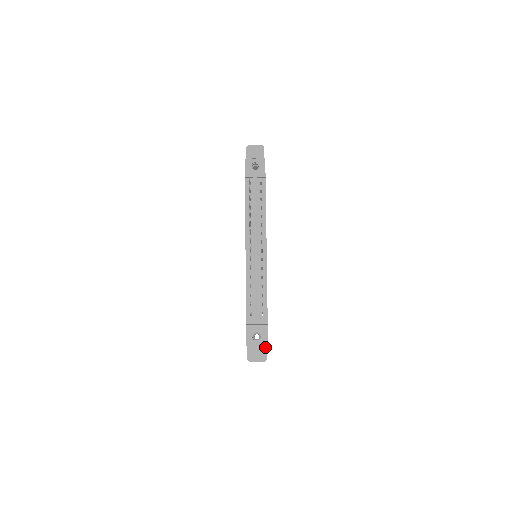
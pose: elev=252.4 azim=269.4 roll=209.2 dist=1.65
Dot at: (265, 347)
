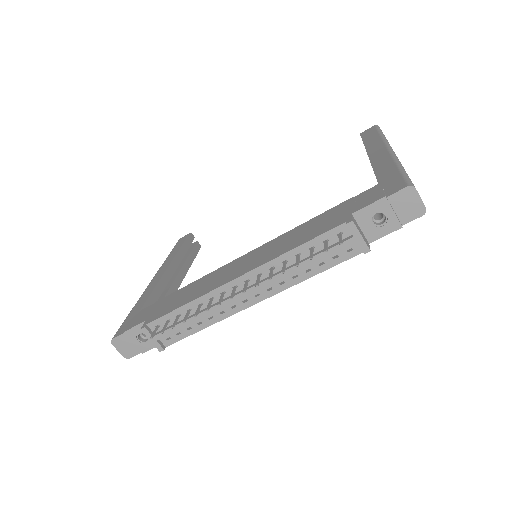
Dot at: (139, 351)
